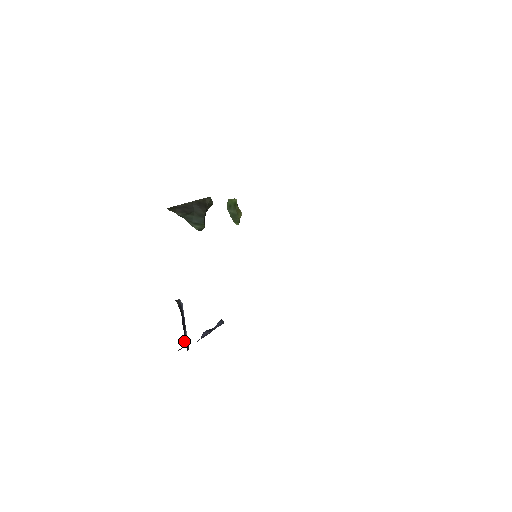
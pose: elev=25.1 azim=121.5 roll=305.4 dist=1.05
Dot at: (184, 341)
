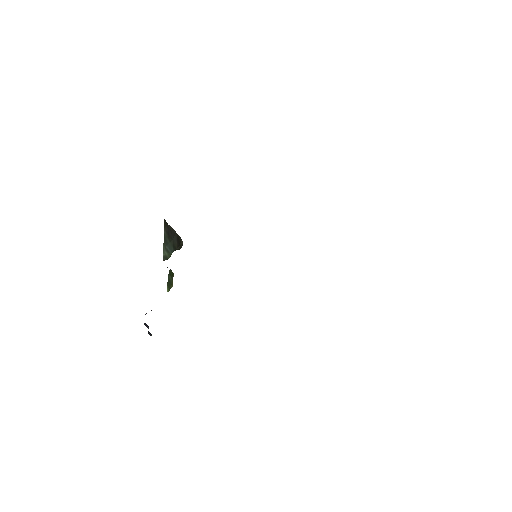
Dot at: occluded
